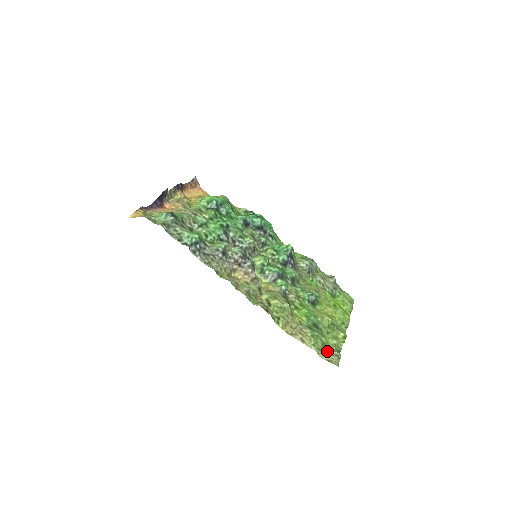
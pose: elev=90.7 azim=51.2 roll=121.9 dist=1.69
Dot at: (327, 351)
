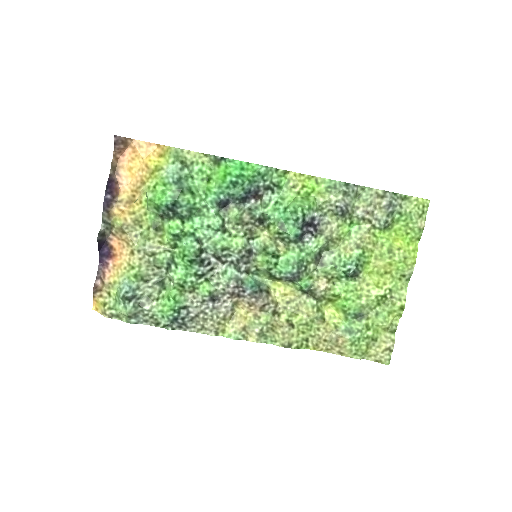
Dot at: (374, 350)
